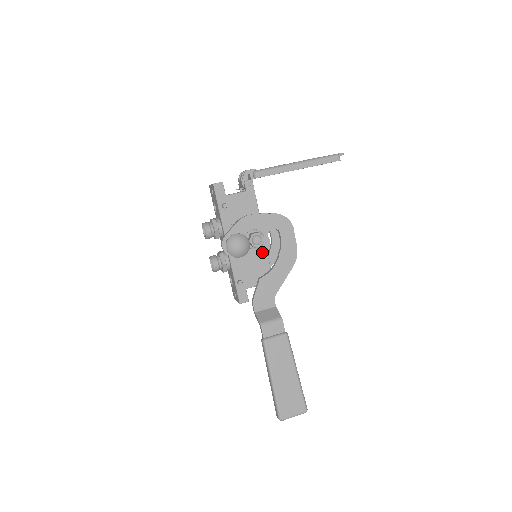
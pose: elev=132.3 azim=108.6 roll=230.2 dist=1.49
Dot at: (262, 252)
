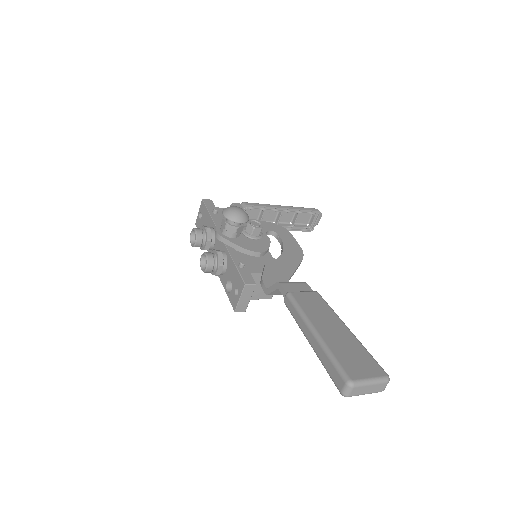
Dot at: (263, 244)
